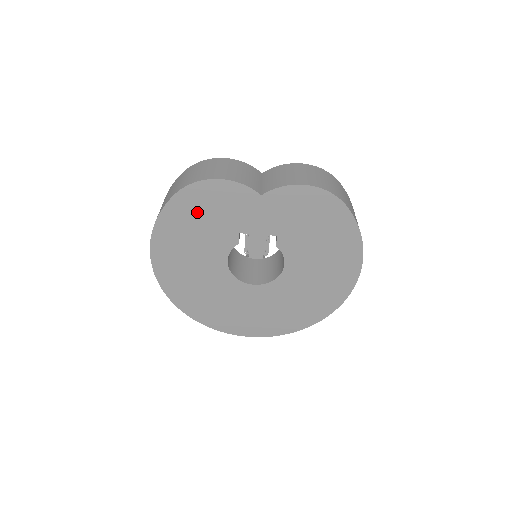
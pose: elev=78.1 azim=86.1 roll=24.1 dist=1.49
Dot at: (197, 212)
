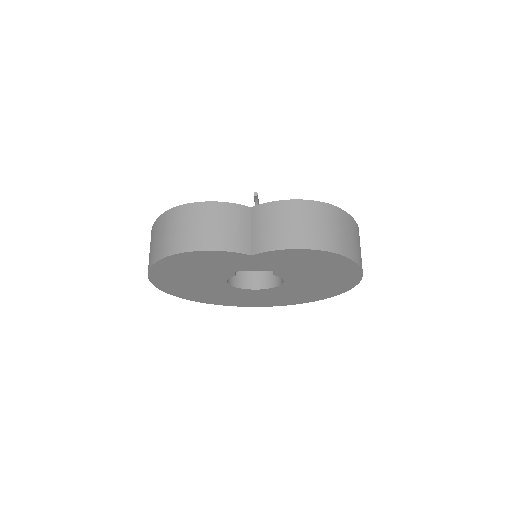
Dot at: (188, 265)
